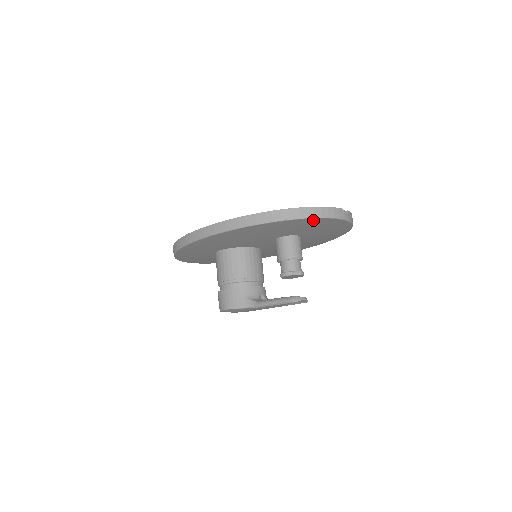
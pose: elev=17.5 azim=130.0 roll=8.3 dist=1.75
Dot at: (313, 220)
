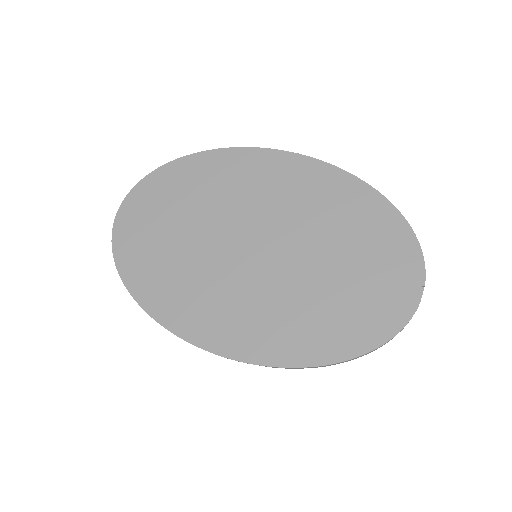
Dot at: occluded
